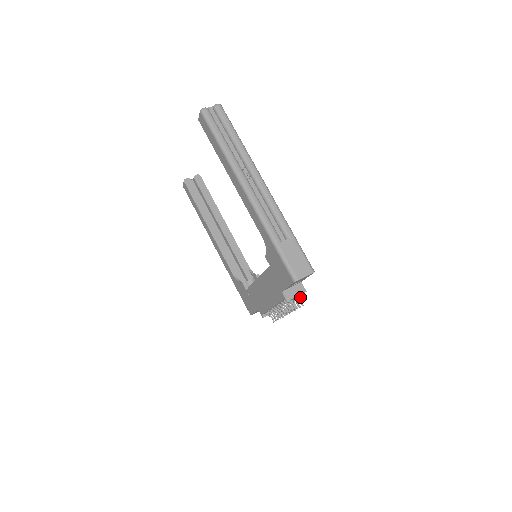
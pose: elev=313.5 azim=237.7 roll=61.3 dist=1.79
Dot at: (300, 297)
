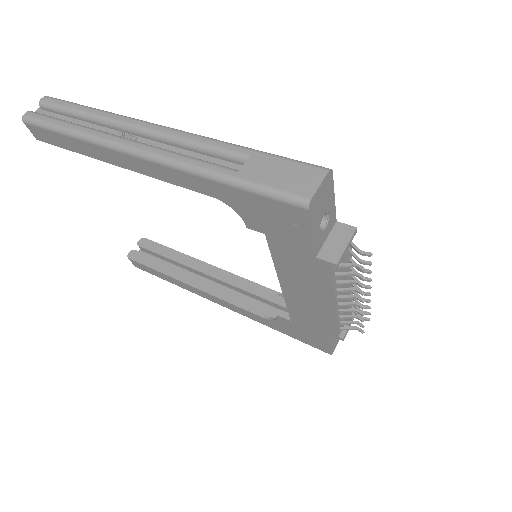
Dot at: (355, 246)
